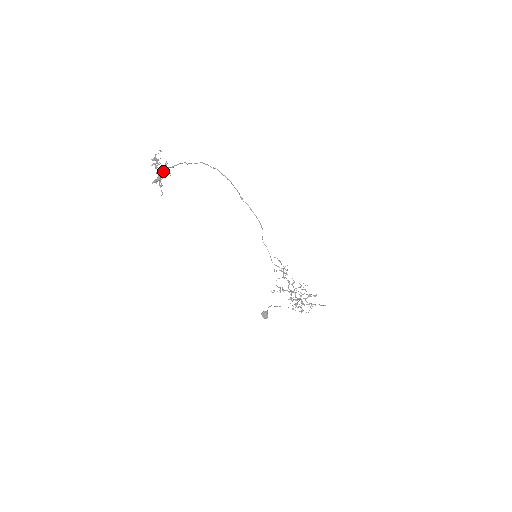
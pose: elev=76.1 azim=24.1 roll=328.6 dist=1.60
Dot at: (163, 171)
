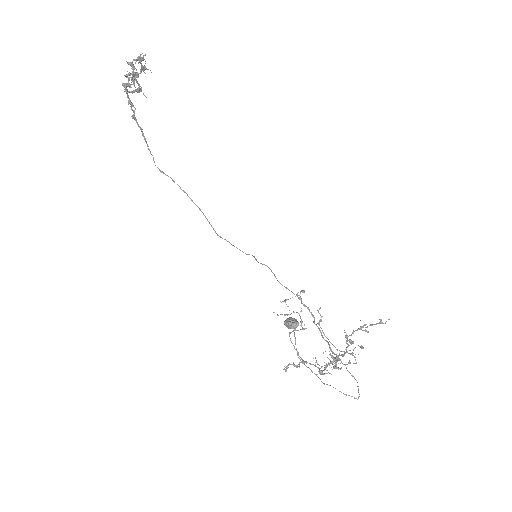
Dot at: (136, 91)
